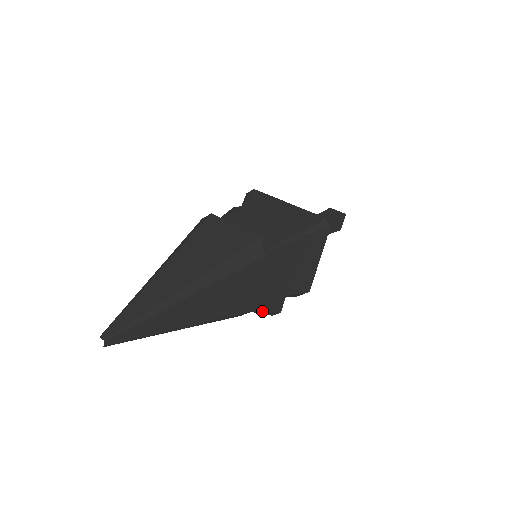
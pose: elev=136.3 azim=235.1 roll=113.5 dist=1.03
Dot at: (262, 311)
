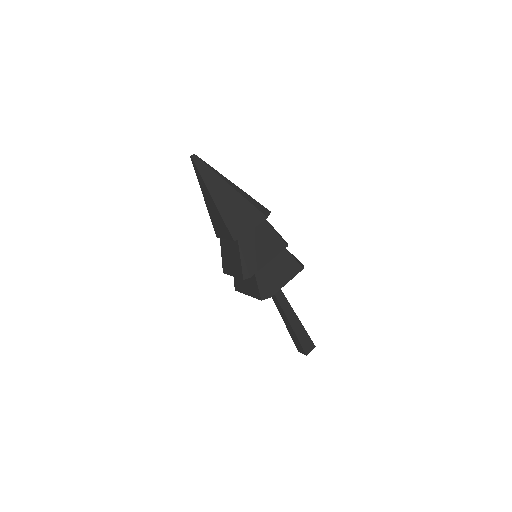
Dot at: (244, 257)
